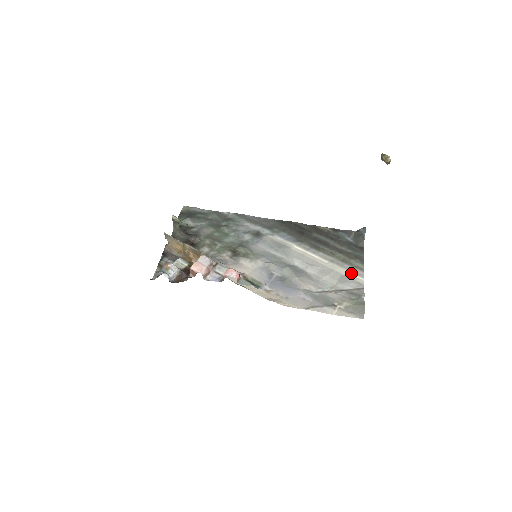
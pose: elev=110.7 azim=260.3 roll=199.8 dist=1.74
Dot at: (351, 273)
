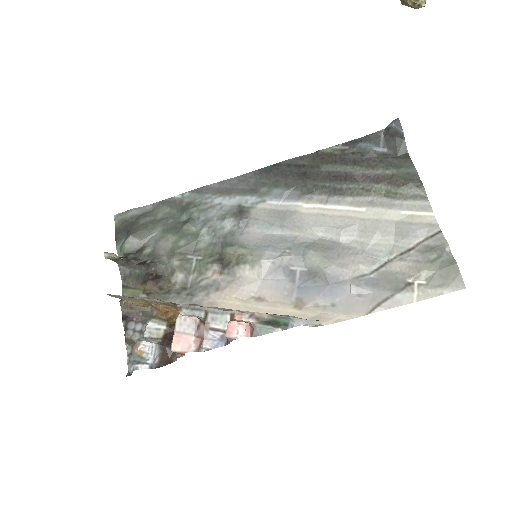
Dot at: (409, 212)
